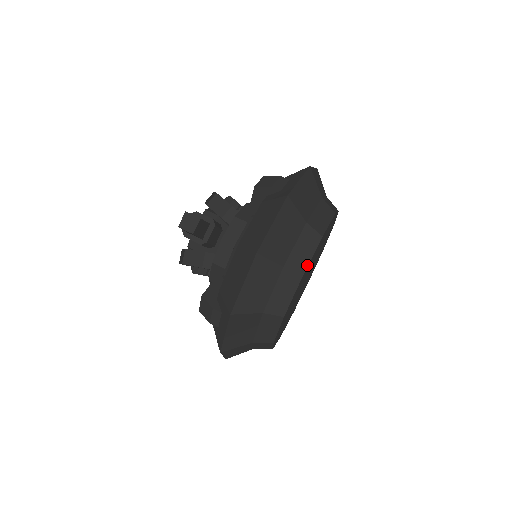
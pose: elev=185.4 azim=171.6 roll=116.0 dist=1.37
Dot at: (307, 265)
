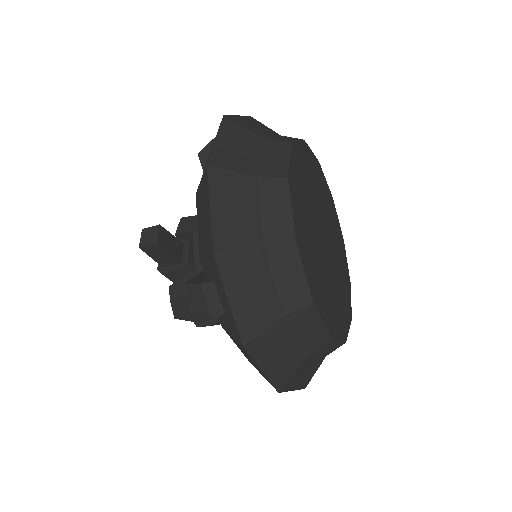
Dot at: (287, 168)
